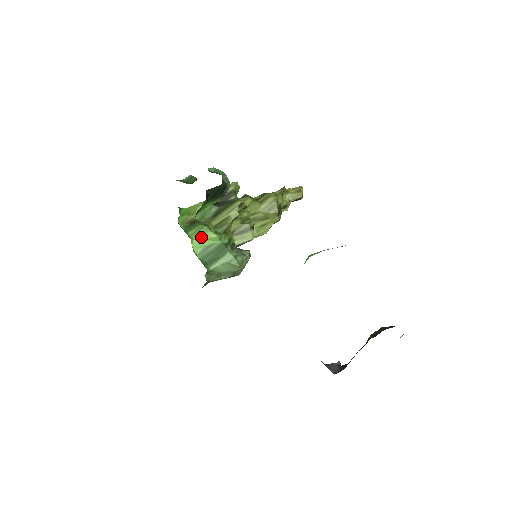
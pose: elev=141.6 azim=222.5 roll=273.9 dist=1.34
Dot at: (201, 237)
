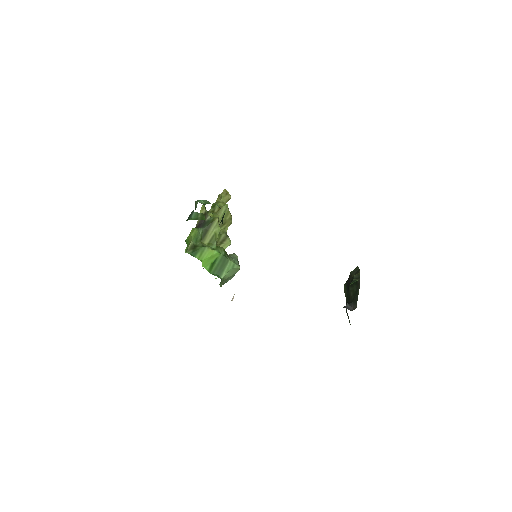
Dot at: (207, 257)
